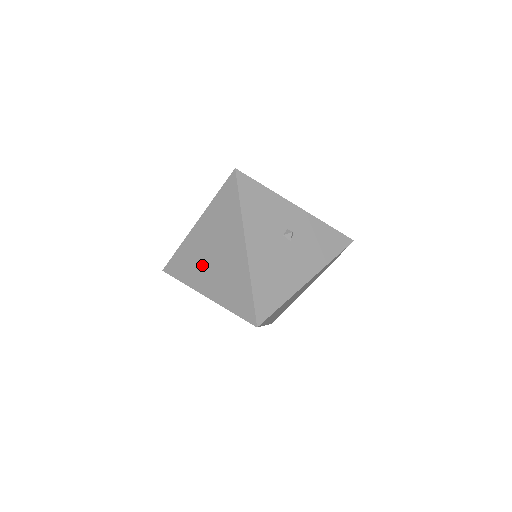
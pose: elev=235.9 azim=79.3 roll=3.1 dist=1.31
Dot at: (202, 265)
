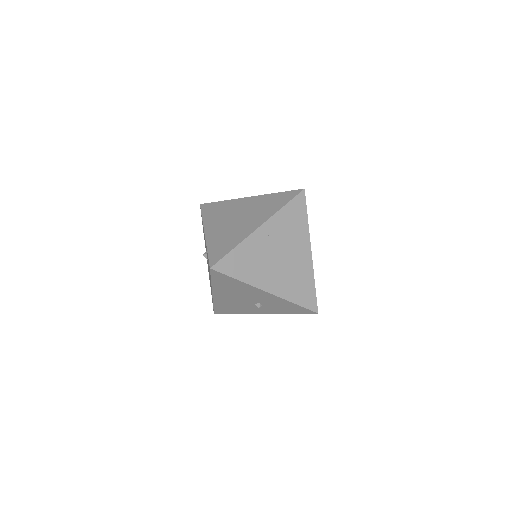
Dot at: occluded
